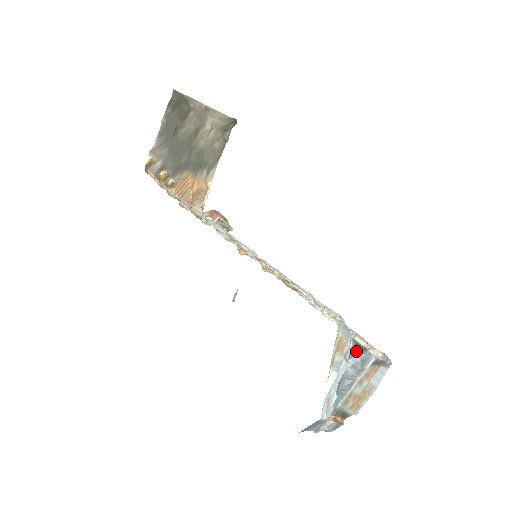
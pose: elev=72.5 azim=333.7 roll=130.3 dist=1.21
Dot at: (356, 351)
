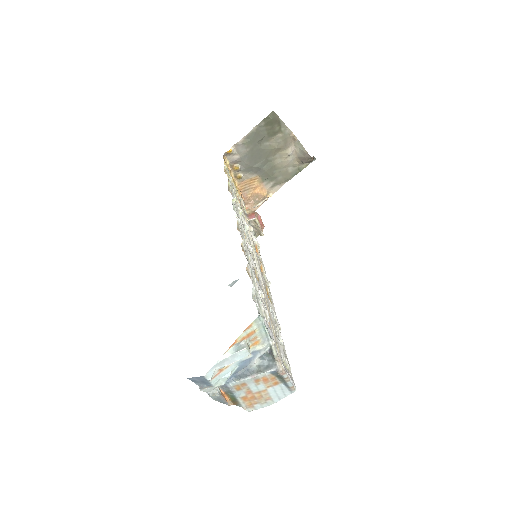
Dot at: (268, 357)
